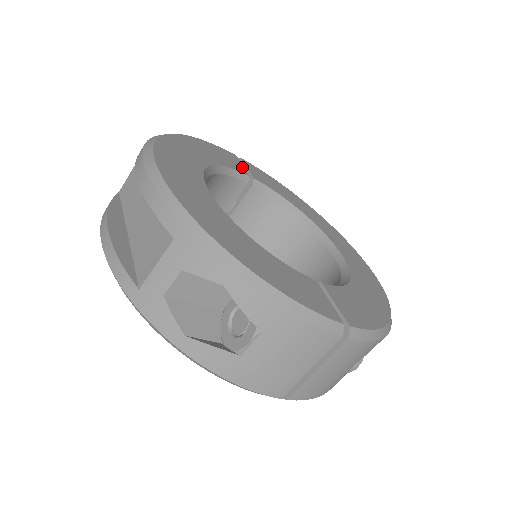
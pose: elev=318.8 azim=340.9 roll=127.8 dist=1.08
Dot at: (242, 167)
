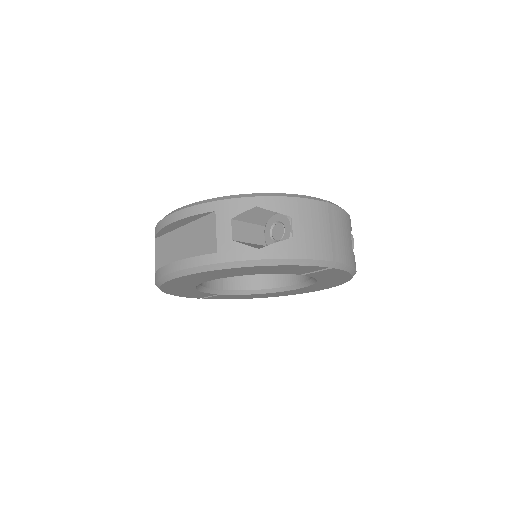
Dot at: occluded
